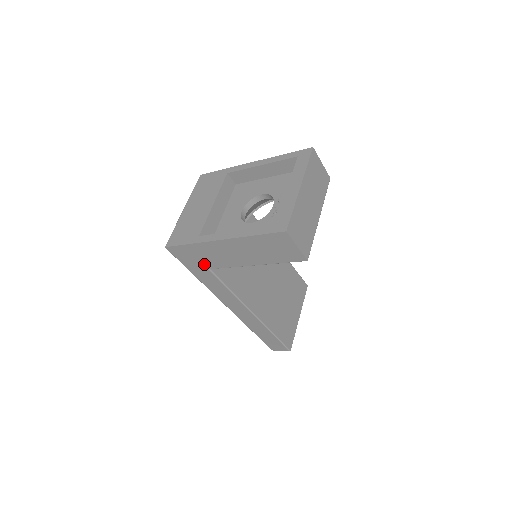
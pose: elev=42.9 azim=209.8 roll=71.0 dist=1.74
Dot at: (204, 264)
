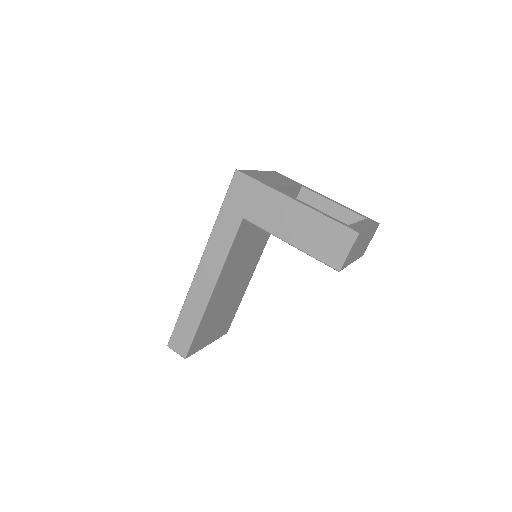
Dot at: (246, 210)
